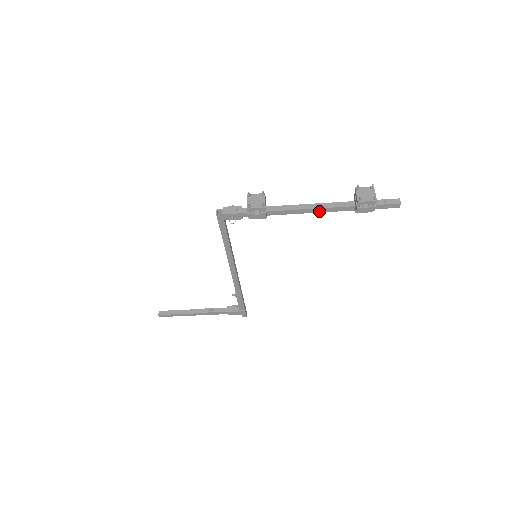
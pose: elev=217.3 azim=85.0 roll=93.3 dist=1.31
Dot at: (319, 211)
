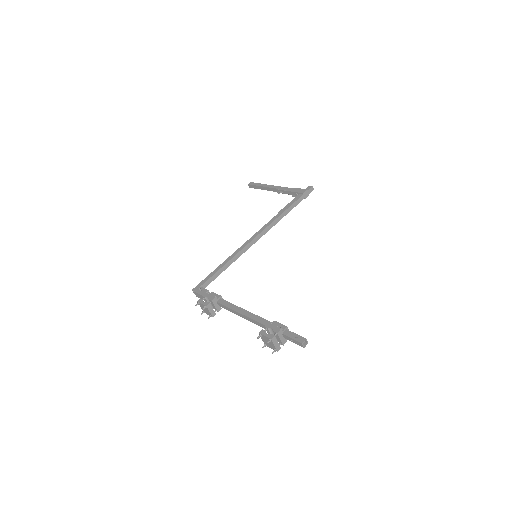
Dot at: occluded
